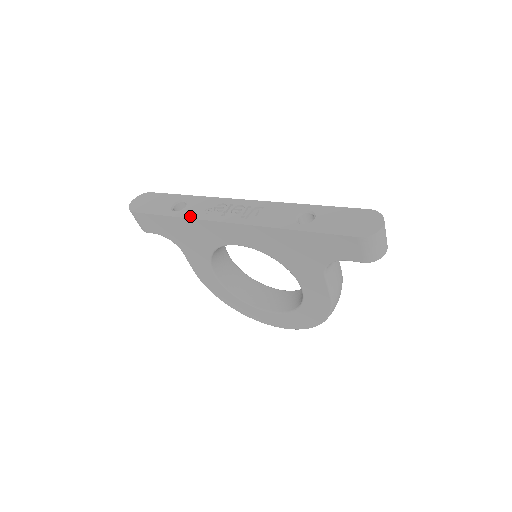
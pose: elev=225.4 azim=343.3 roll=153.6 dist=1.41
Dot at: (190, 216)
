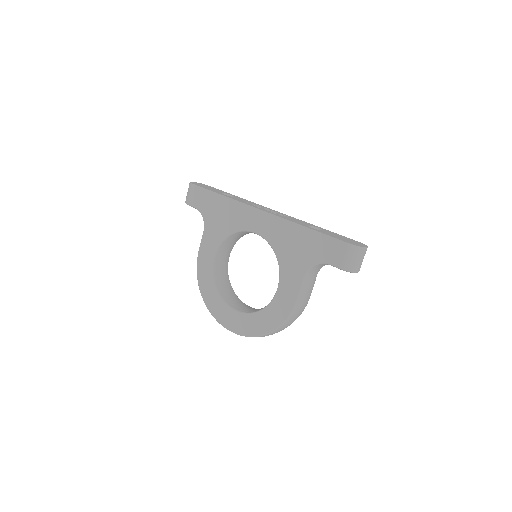
Dot at: (234, 199)
